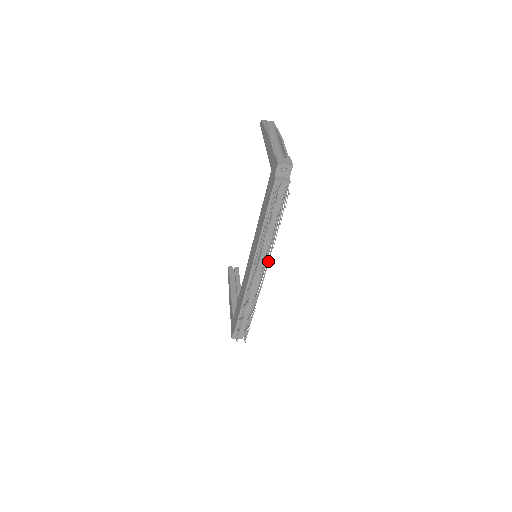
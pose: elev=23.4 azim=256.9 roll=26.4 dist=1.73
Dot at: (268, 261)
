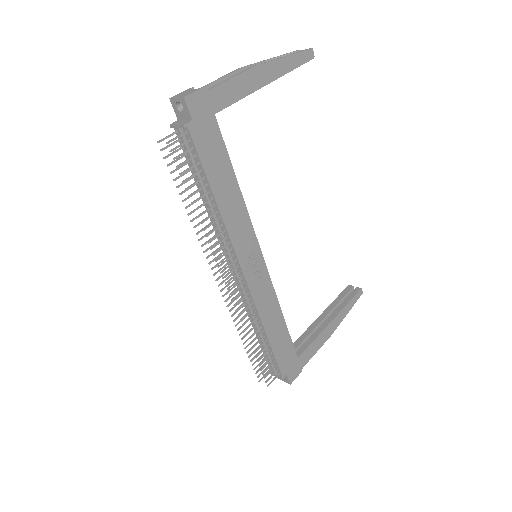
Dot at: (217, 258)
